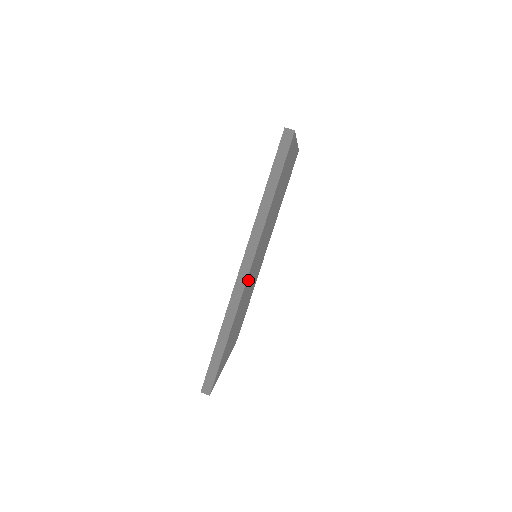
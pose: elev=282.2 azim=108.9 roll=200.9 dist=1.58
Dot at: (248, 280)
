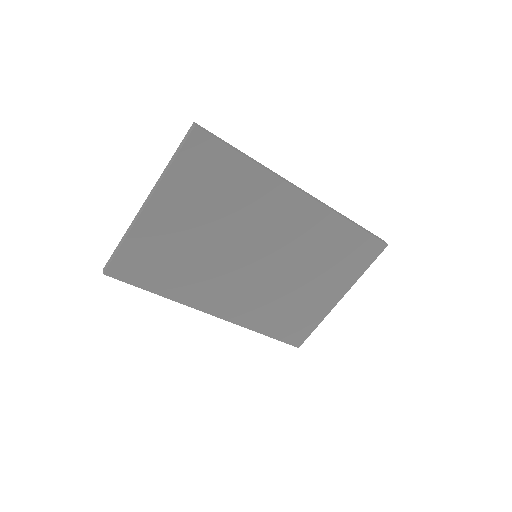
Dot at: (282, 204)
